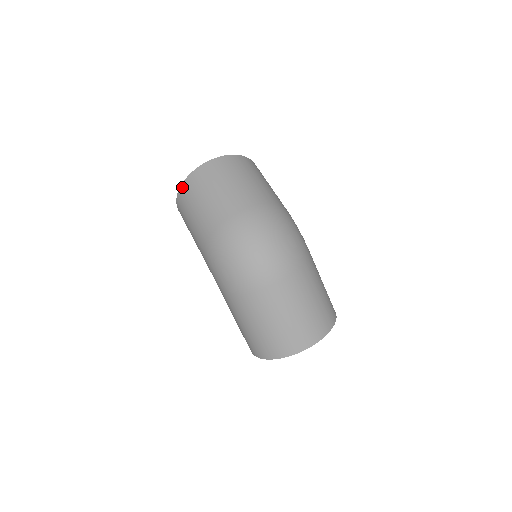
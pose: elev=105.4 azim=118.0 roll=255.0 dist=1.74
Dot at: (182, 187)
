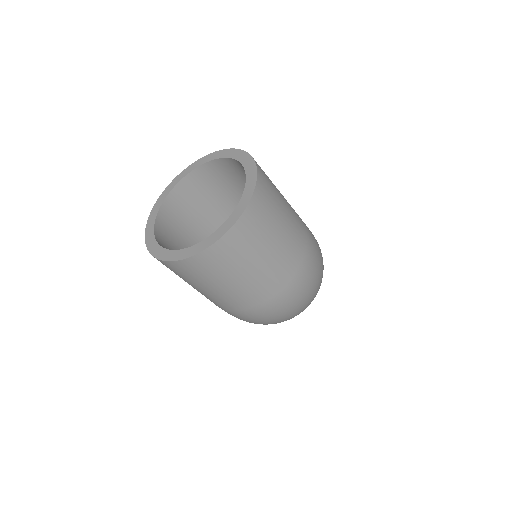
Dot at: (174, 264)
